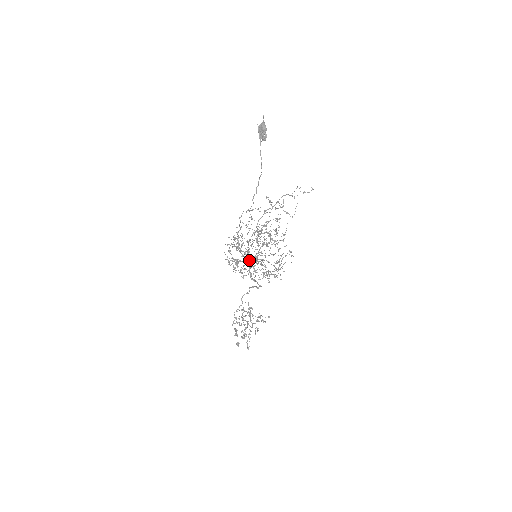
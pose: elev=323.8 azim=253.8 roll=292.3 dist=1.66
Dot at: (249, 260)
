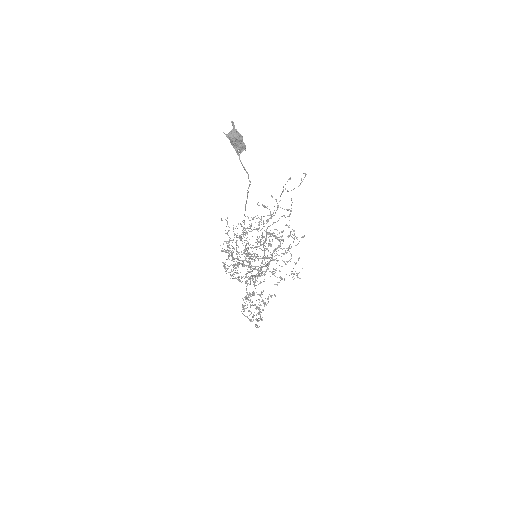
Dot at: (257, 266)
